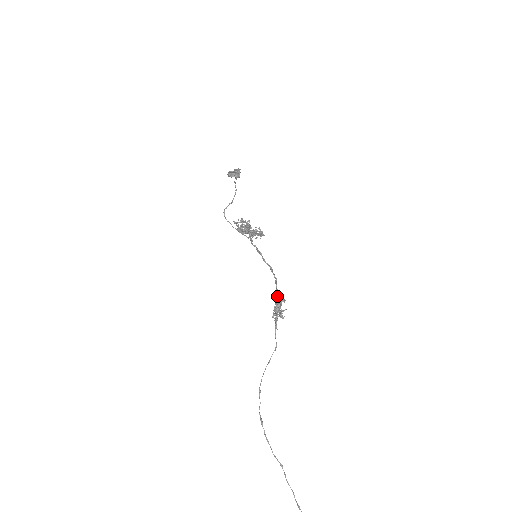
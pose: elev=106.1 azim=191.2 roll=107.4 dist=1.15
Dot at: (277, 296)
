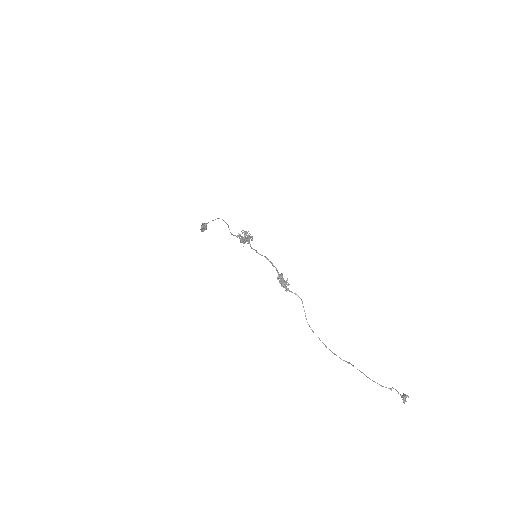
Dot at: occluded
